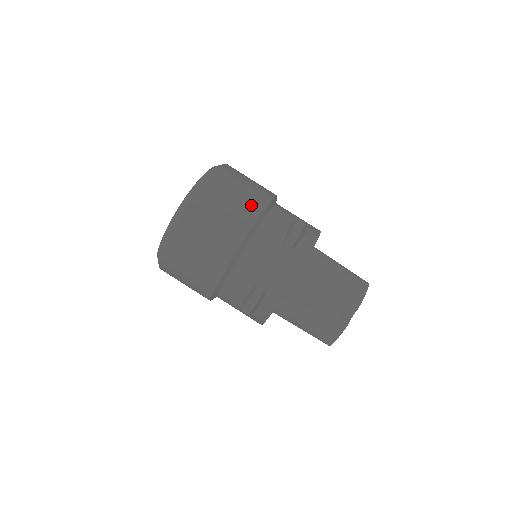
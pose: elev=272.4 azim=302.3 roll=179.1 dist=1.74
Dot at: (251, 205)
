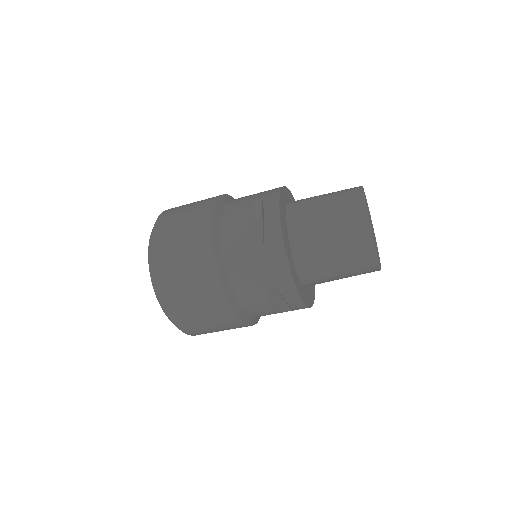
Dot at: (234, 327)
